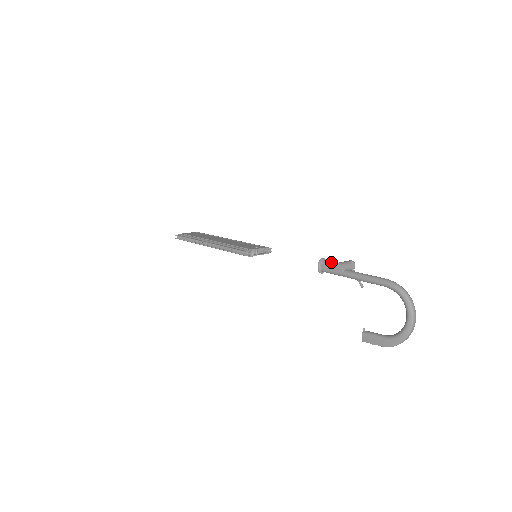
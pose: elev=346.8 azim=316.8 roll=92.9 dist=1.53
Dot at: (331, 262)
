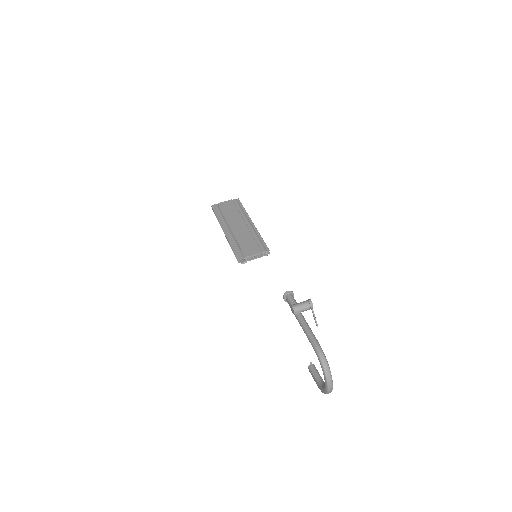
Dot at: (291, 300)
